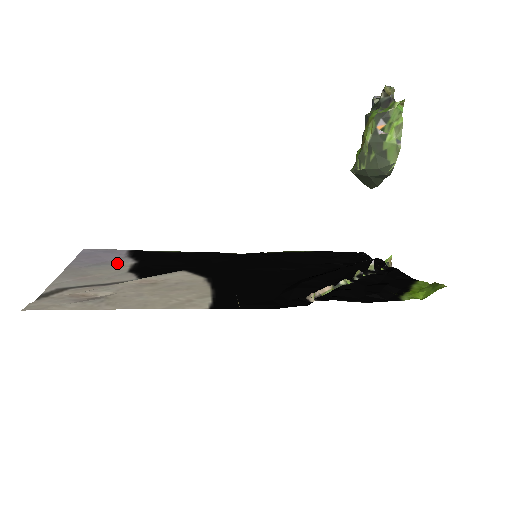
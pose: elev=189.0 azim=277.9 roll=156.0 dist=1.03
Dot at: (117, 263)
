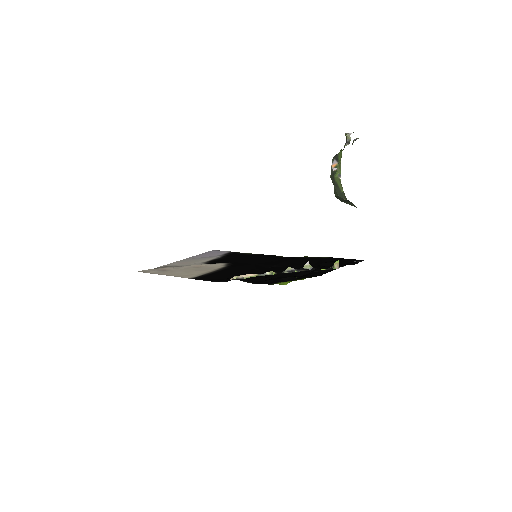
Dot at: (210, 257)
